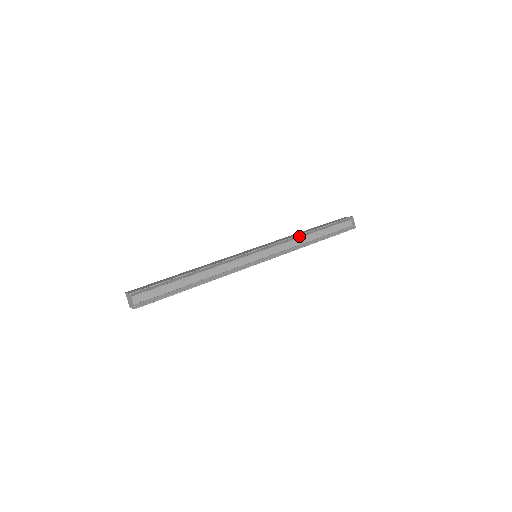
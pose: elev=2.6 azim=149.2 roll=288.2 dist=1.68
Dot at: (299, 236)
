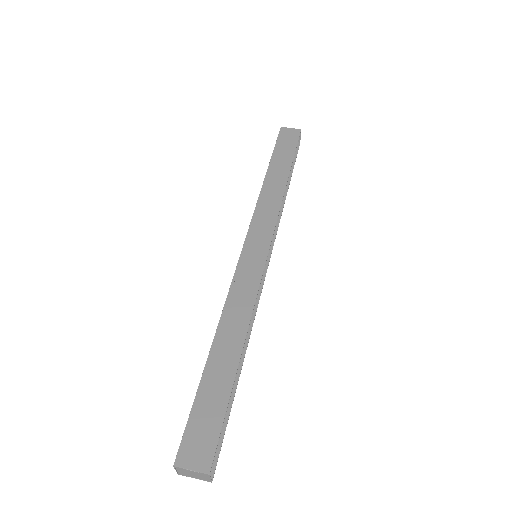
Dot at: (280, 195)
